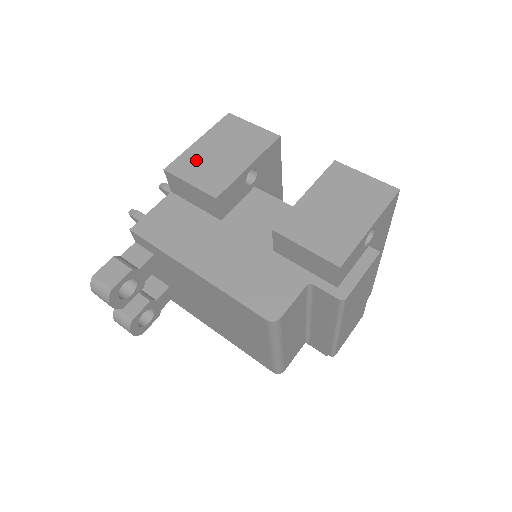
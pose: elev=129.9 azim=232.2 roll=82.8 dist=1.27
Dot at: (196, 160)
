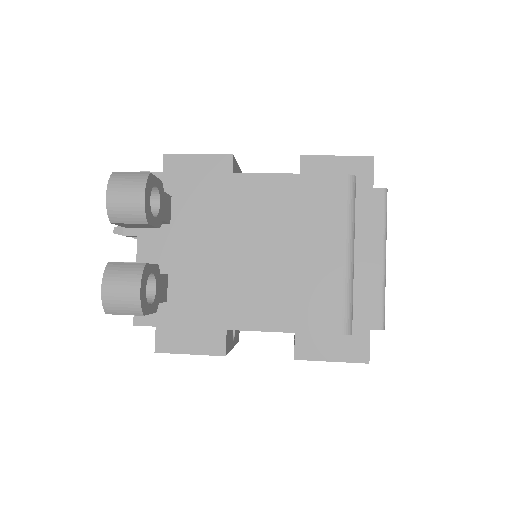
Dot at: occluded
